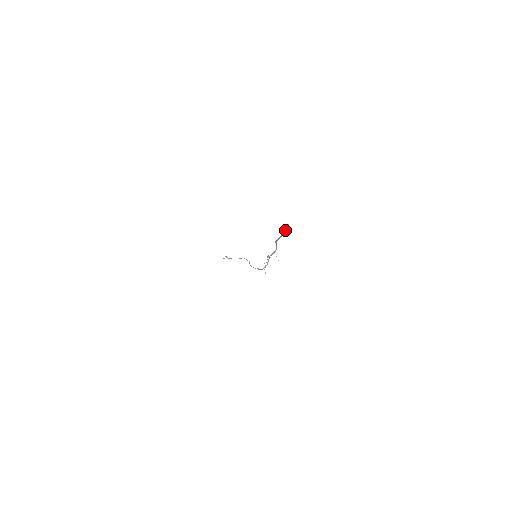
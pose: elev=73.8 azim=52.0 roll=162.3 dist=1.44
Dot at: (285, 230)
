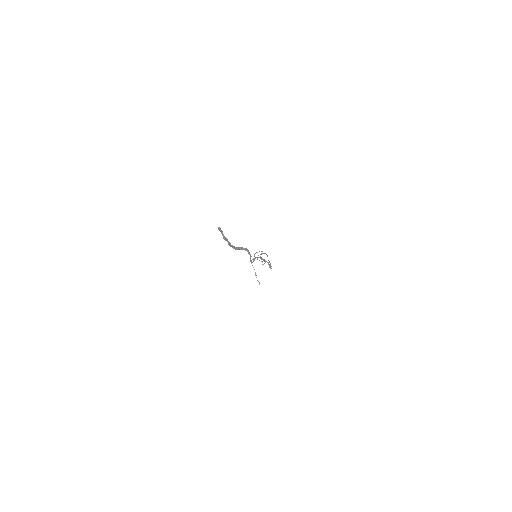
Dot at: (222, 235)
